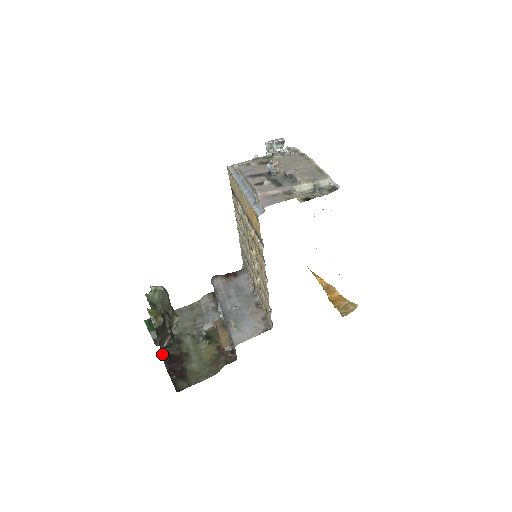
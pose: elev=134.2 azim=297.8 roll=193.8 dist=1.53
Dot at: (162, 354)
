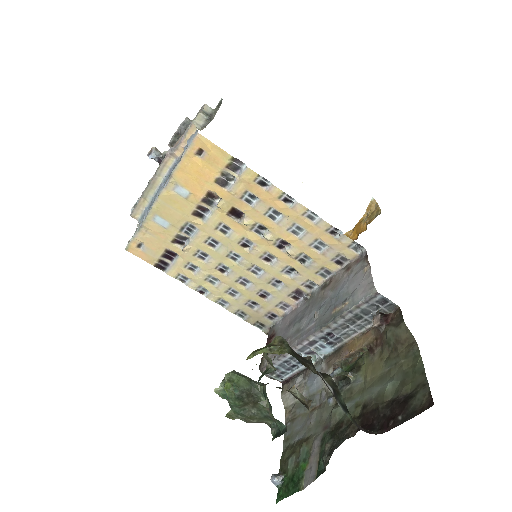
Dot at: occluded
